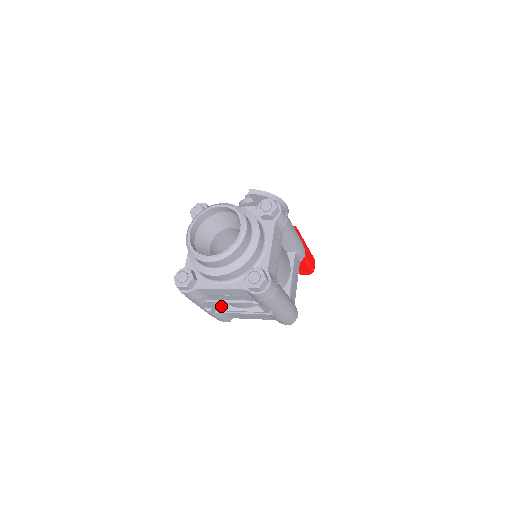
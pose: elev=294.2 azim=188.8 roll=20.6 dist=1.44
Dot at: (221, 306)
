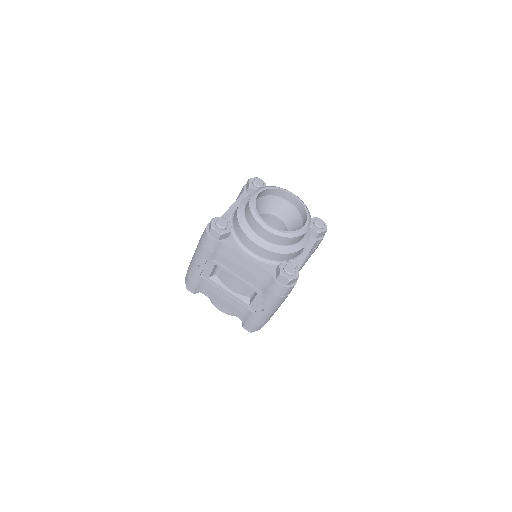
Dot at: (212, 274)
